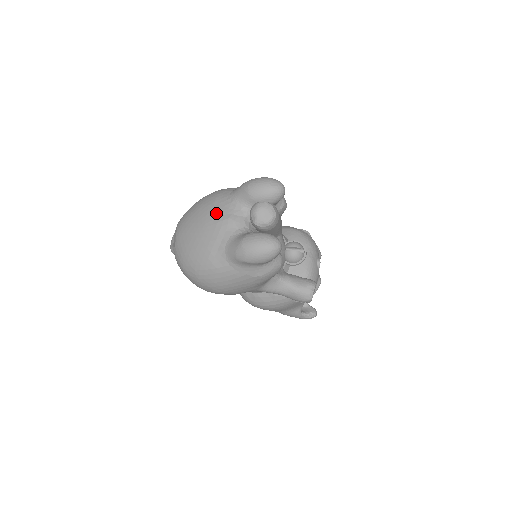
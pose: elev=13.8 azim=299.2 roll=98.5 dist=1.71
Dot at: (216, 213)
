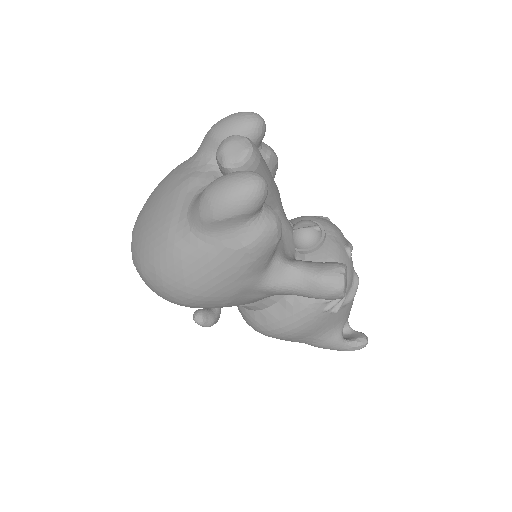
Dot at: (174, 179)
